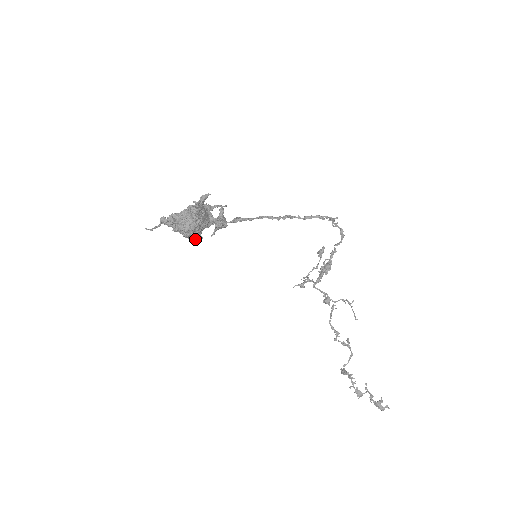
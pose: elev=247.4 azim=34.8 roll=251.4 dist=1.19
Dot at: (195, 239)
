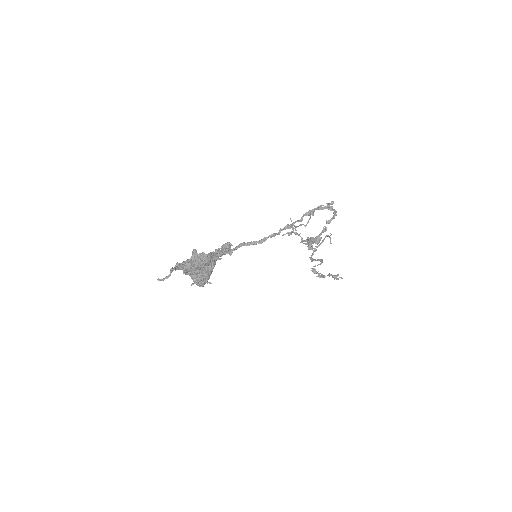
Dot at: occluded
